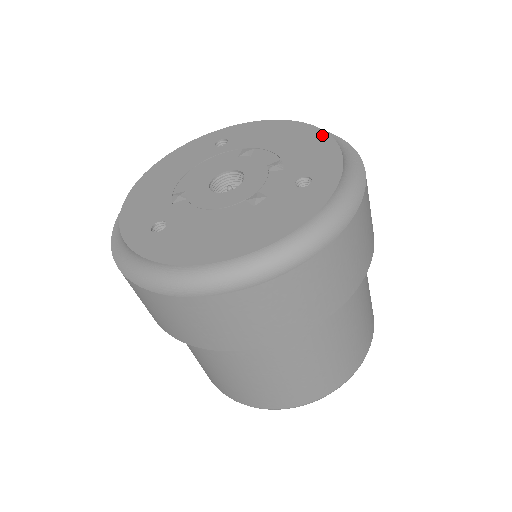
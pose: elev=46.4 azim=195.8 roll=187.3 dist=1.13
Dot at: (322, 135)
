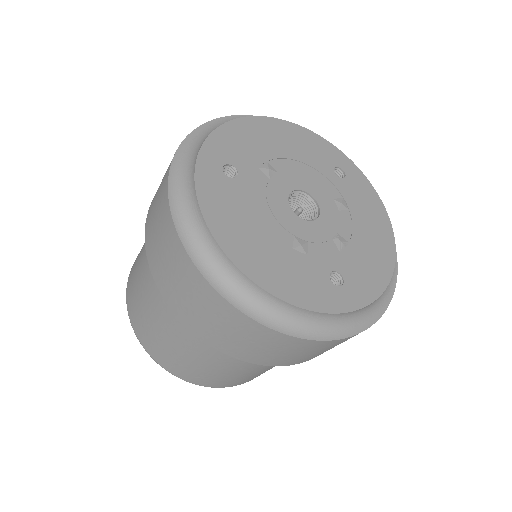
Dot at: (390, 265)
